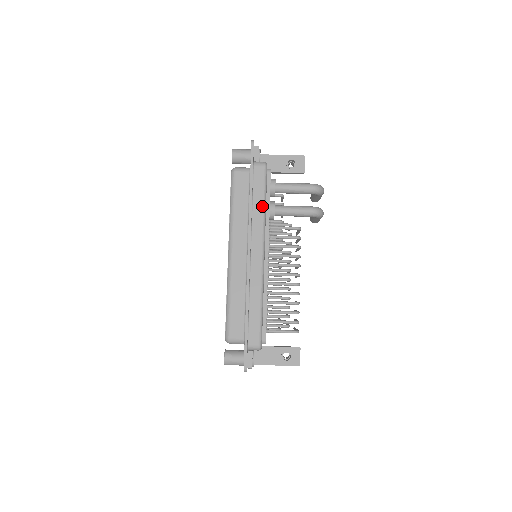
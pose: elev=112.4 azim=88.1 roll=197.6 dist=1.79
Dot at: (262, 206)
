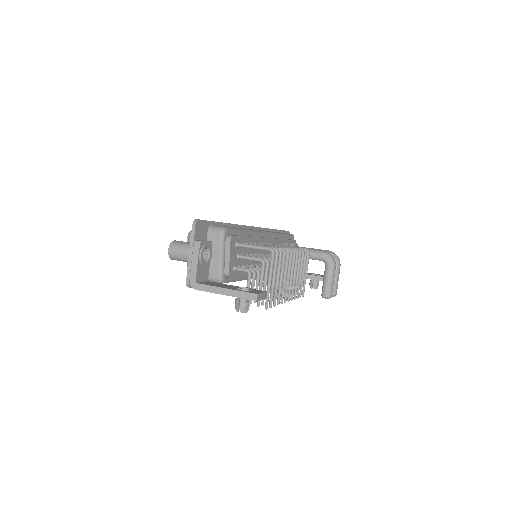
Dot at: occluded
